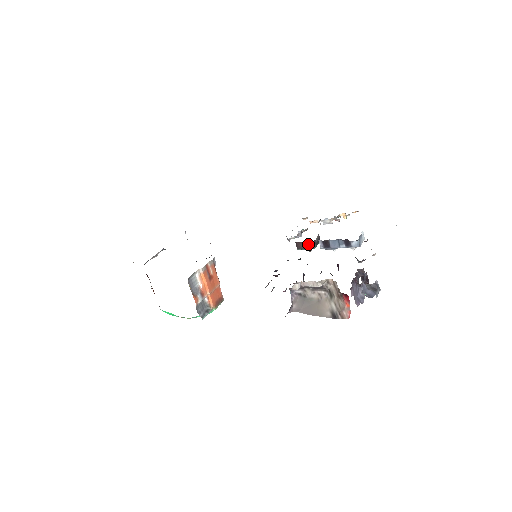
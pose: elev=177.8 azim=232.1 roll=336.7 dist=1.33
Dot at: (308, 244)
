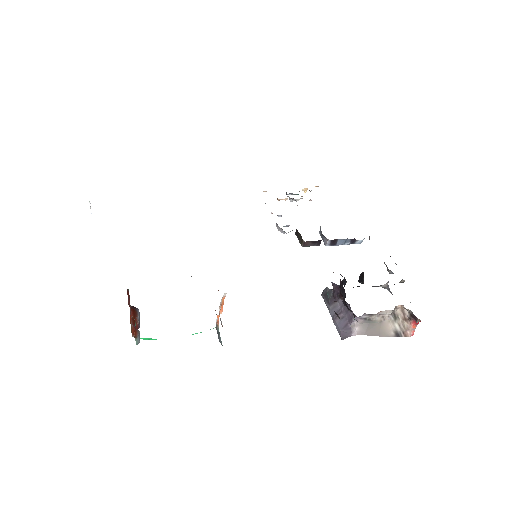
Dot at: (316, 242)
